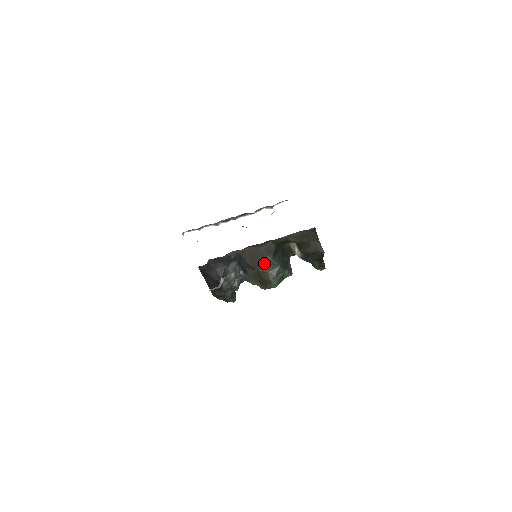
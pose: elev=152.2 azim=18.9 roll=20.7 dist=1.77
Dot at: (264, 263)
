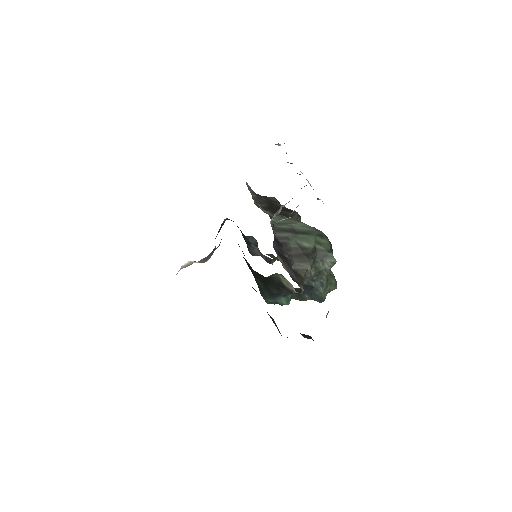
Dot at: occluded
